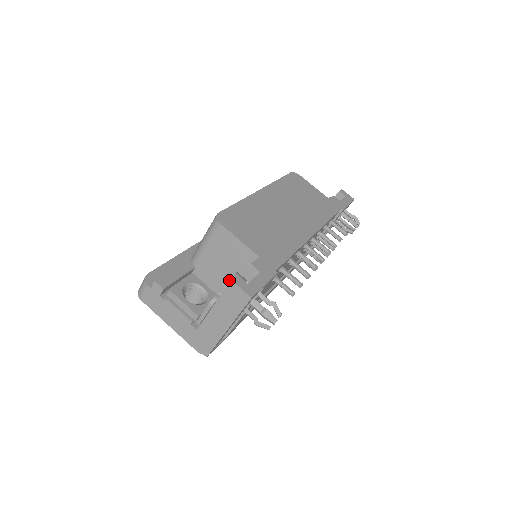
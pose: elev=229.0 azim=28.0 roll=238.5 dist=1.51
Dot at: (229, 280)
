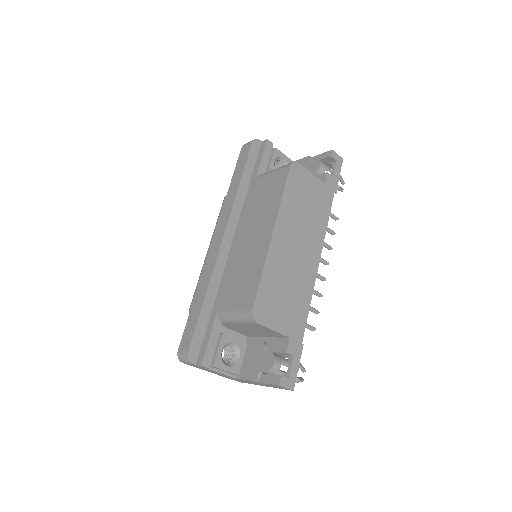
Dot at: (270, 370)
